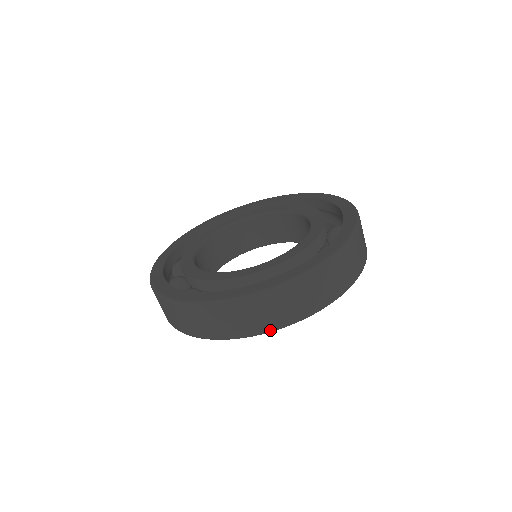
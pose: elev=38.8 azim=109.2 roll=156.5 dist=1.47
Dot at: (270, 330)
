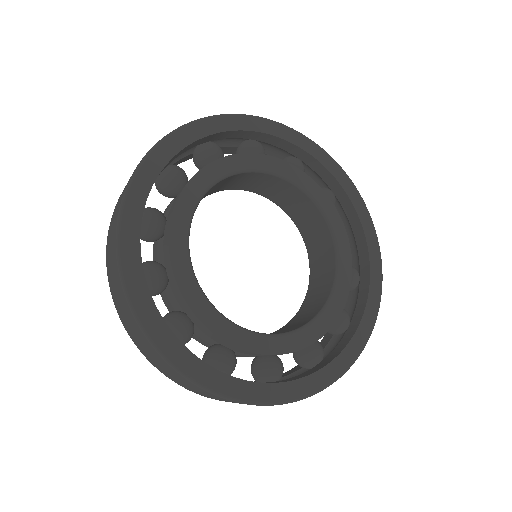
Dot at: occluded
